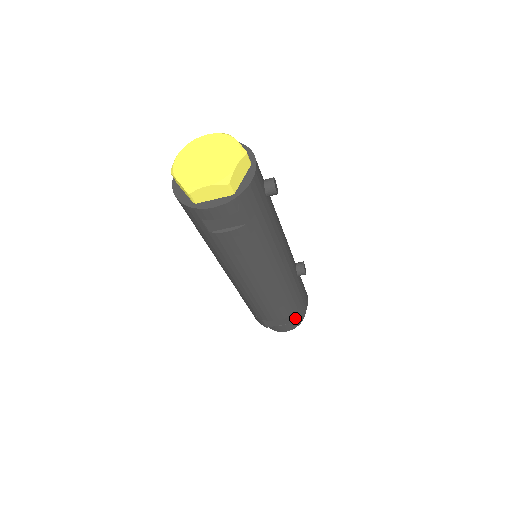
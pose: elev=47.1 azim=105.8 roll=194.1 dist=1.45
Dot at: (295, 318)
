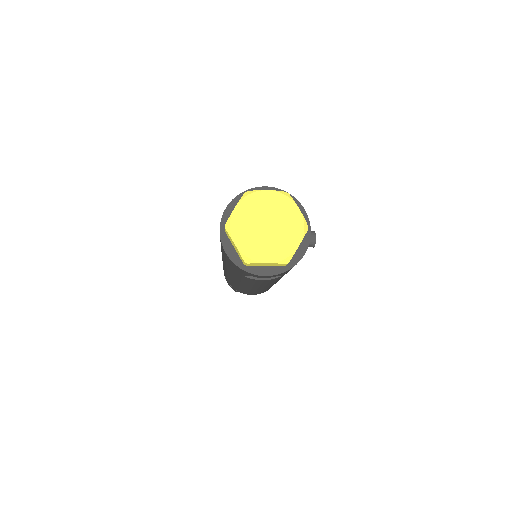
Dot at: occluded
